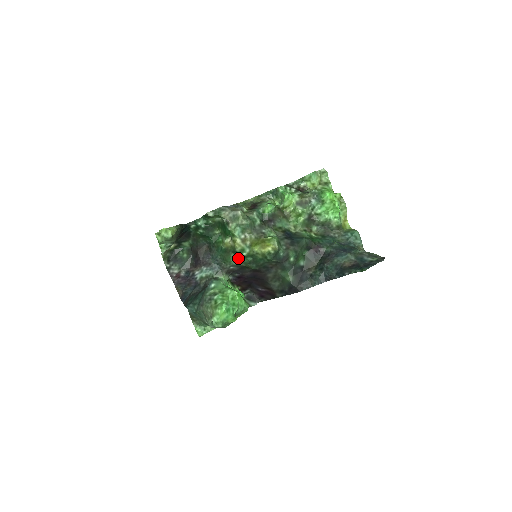
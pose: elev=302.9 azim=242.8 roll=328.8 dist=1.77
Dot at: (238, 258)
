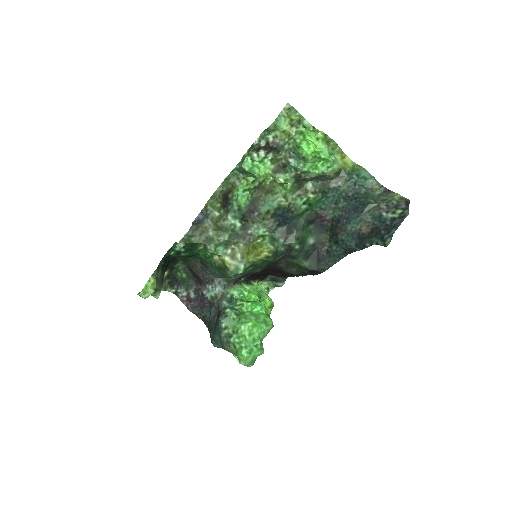
Dot at: (237, 274)
